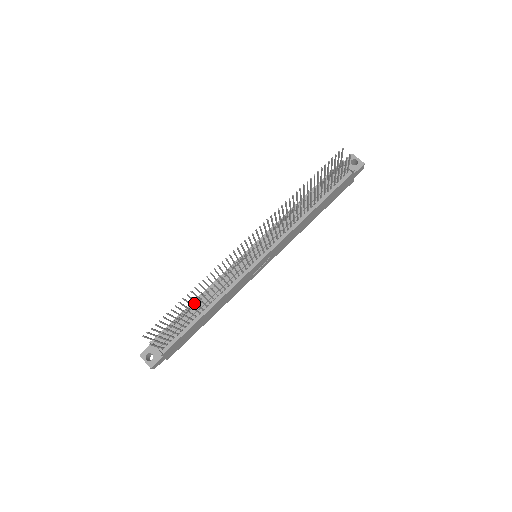
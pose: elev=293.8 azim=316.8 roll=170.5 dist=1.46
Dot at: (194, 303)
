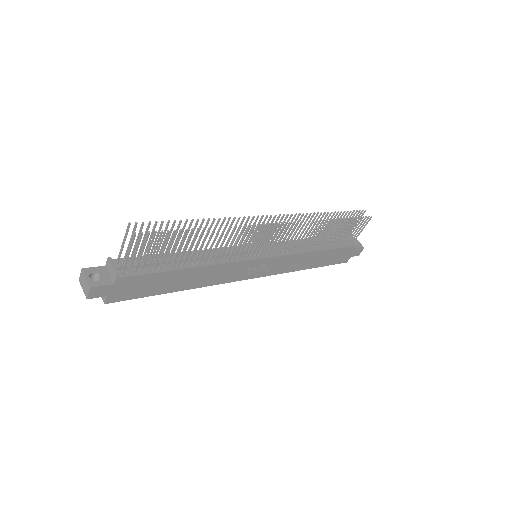
Dot at: (203, 230)
